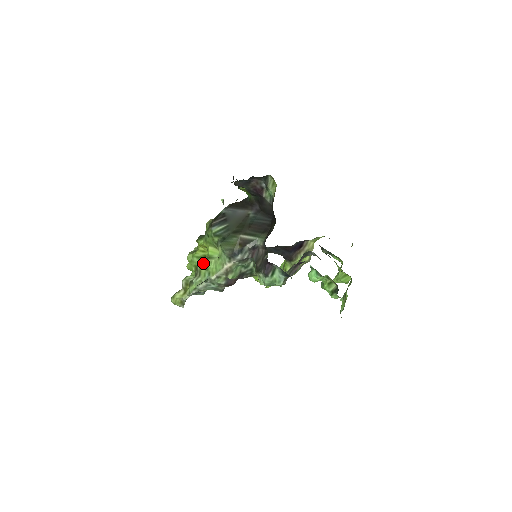
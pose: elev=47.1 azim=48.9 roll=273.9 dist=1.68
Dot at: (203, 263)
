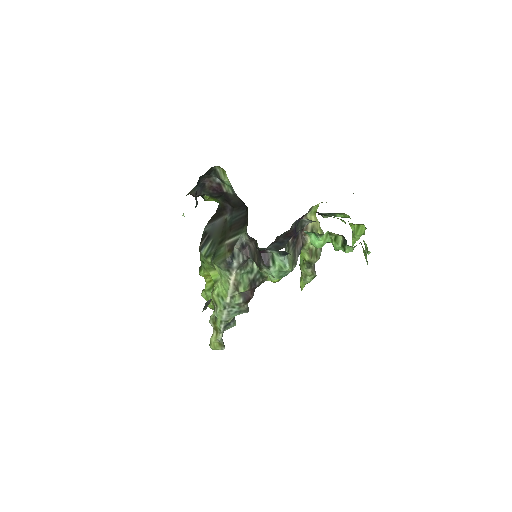
Dot at: occluded
